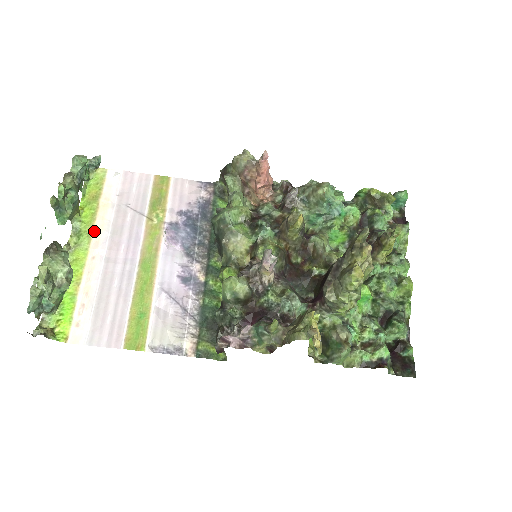
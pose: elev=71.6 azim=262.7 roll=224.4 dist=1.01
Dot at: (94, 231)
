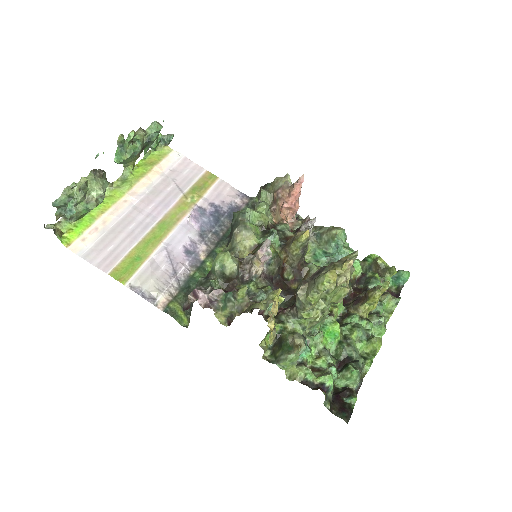
Dot at: (137, 184)
